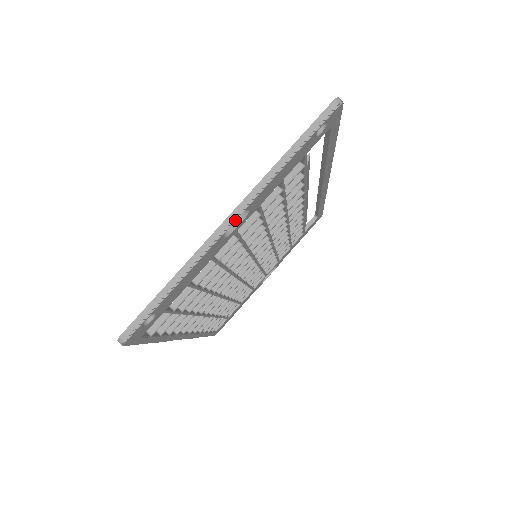
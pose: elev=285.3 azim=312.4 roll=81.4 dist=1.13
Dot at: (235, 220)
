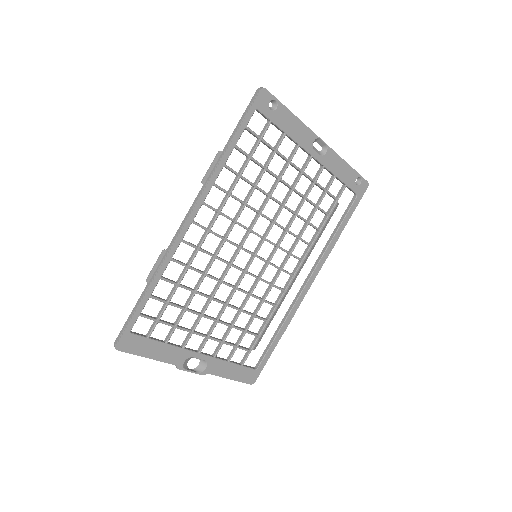
Dot at: (317, 151)
